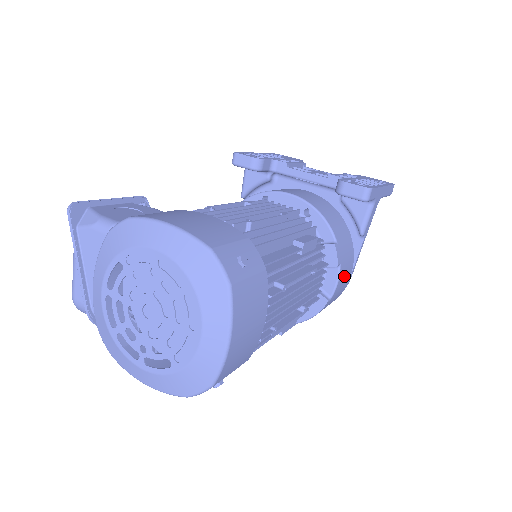
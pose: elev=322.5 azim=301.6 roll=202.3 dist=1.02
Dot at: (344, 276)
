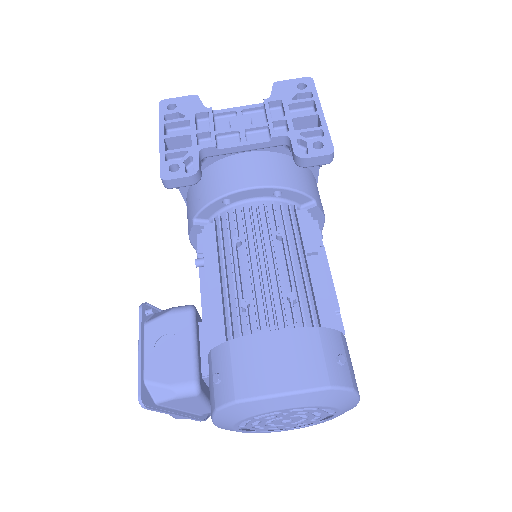
Dot at: occluded
